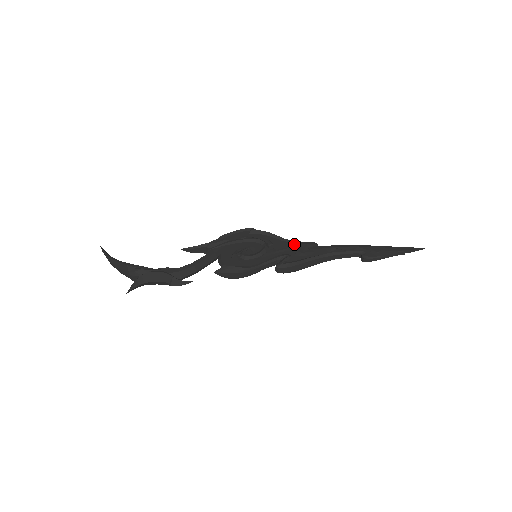
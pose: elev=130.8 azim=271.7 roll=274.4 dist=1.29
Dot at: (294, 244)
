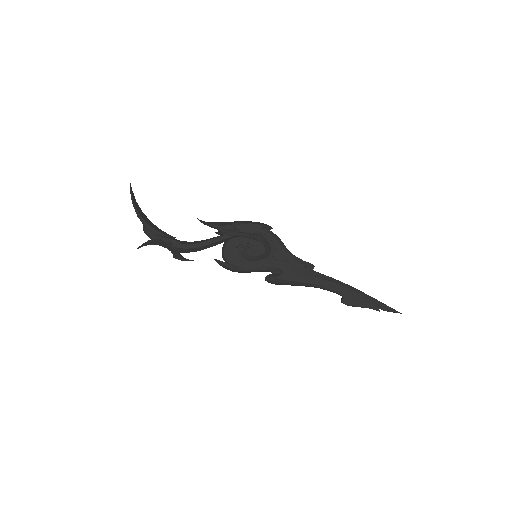
Dot at: (293, 260)
